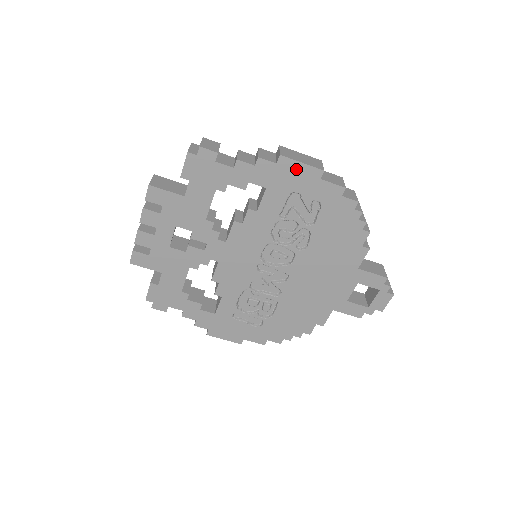
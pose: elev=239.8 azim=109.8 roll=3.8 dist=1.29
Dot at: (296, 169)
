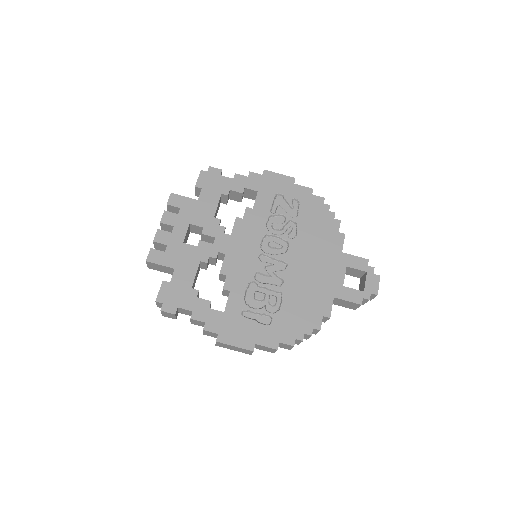
Dot at: (276, 178)
